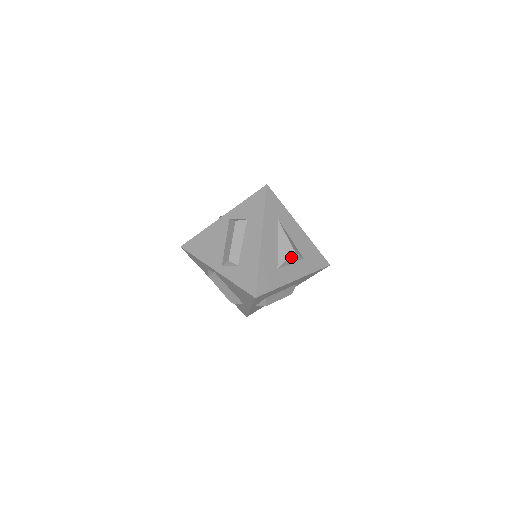
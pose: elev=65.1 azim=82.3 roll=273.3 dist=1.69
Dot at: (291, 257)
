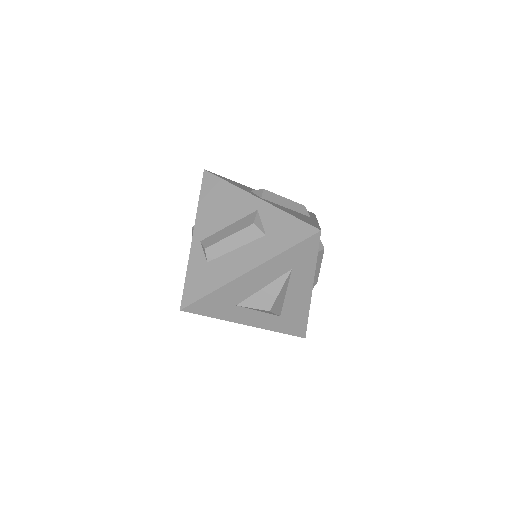
Dot at: (262, 310)
